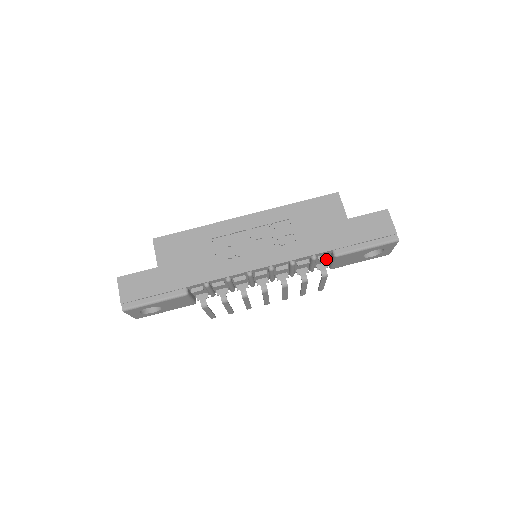
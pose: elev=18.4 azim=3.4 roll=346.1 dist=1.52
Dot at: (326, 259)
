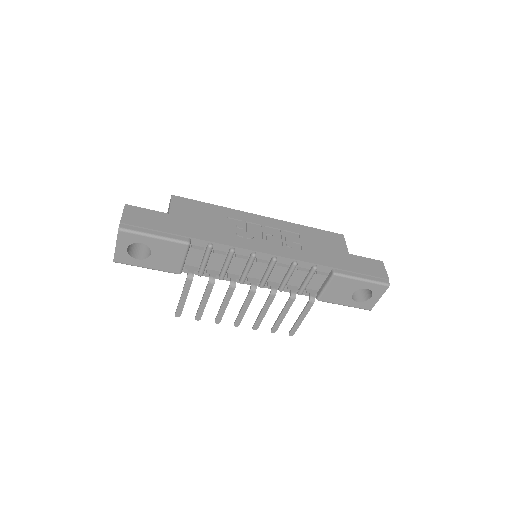
Dot at: (319, 284)
